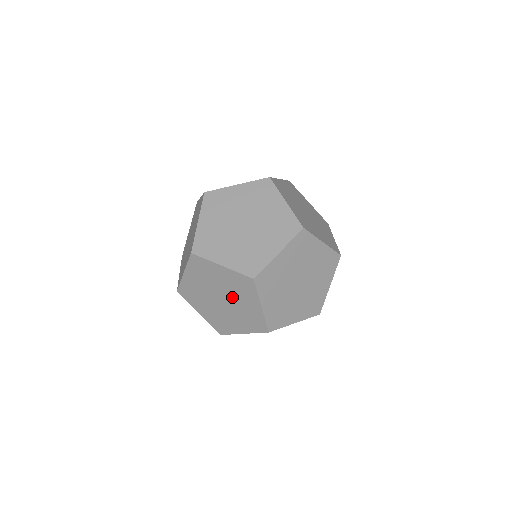
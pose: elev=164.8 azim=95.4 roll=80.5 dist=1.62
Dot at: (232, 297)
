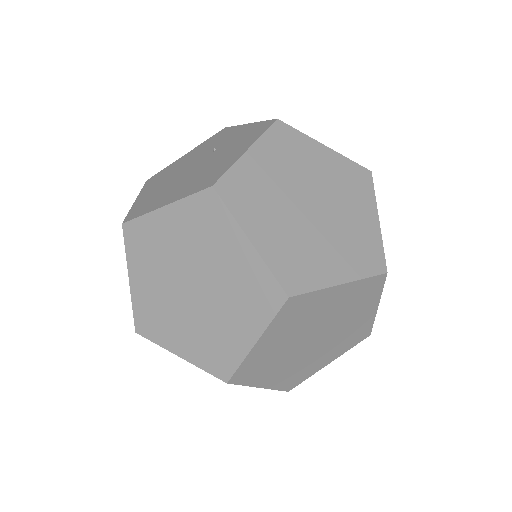
Dot at: (336, 323)
